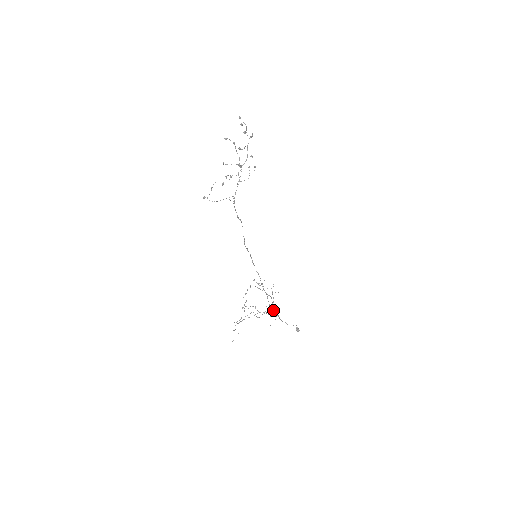
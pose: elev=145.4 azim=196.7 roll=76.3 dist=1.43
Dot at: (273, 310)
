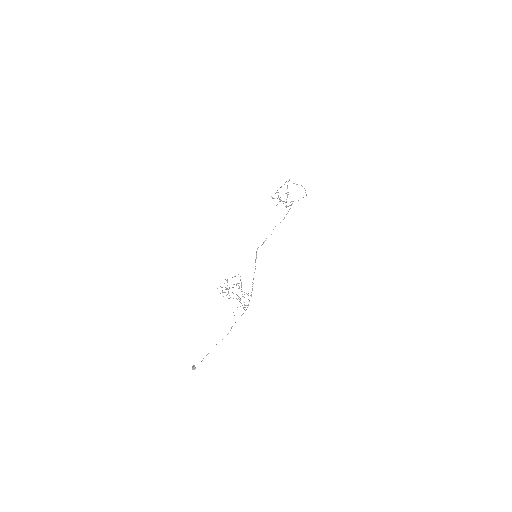
Dot at: occluded
